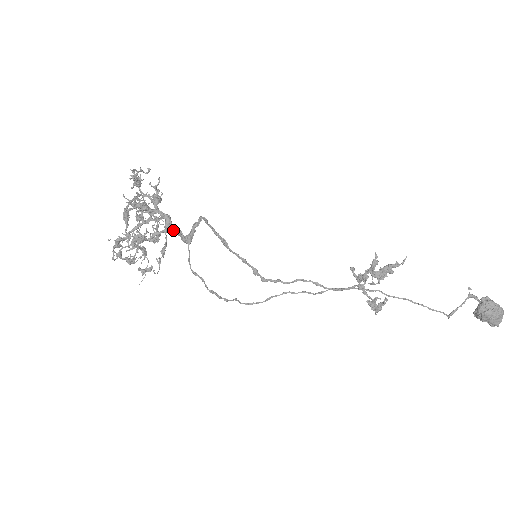
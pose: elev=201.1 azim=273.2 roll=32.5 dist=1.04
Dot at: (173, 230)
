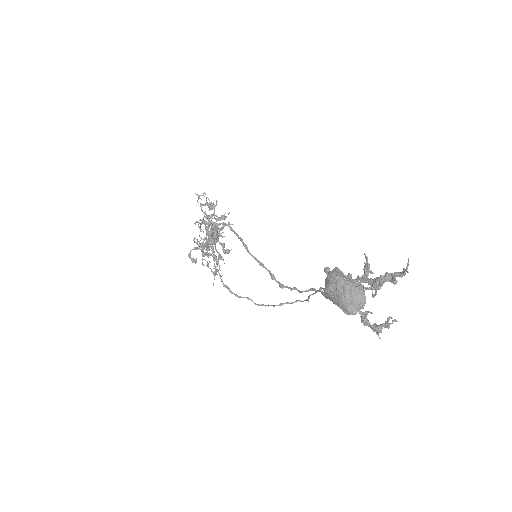
Dot at: (215, 237)
